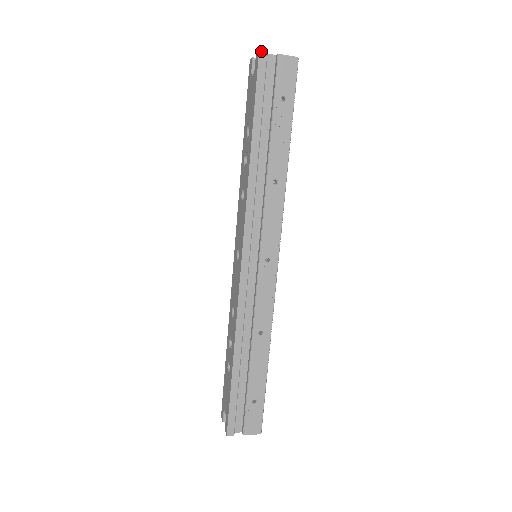
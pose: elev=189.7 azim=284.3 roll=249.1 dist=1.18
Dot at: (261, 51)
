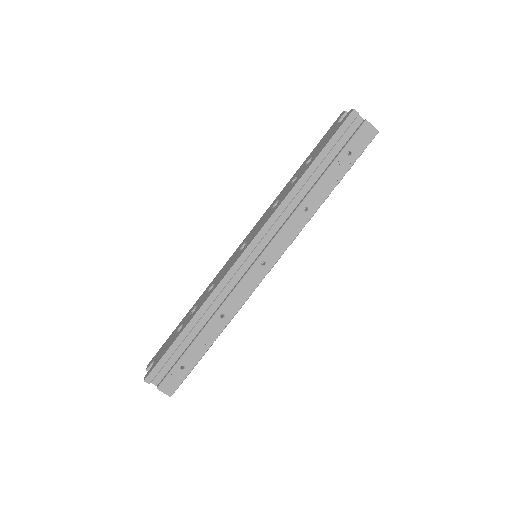
Dot at: (355, 110)
